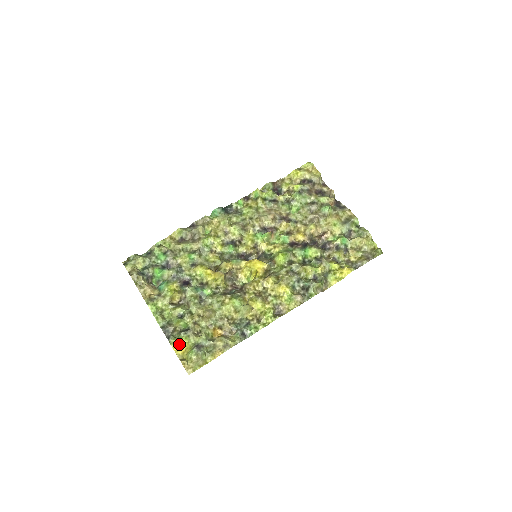
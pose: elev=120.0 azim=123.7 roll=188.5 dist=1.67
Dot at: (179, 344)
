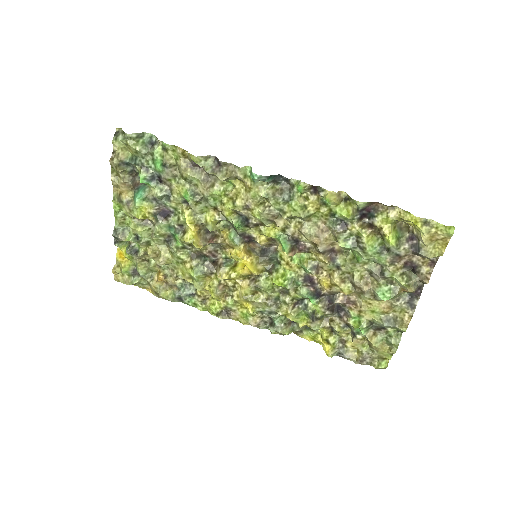
Dot at: (122, 254)
